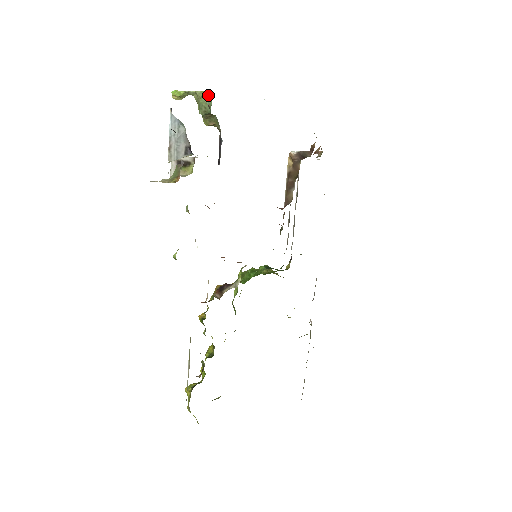
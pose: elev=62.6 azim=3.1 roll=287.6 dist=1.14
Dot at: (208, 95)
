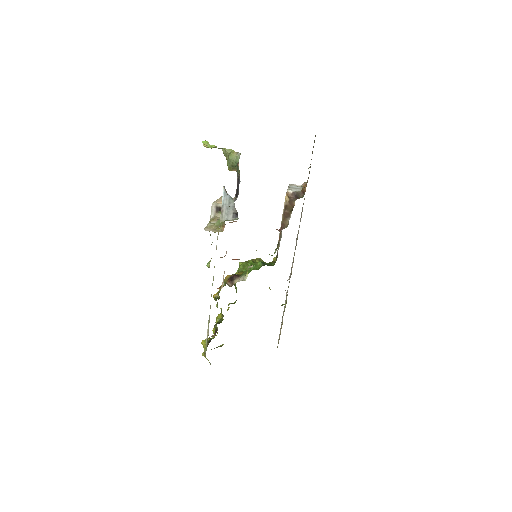
Dot at: (235, 155)
